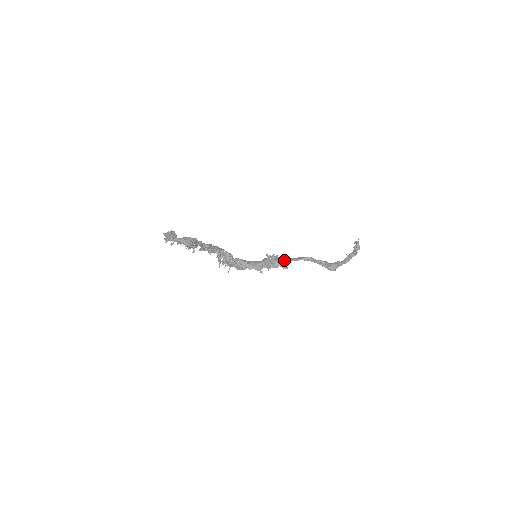
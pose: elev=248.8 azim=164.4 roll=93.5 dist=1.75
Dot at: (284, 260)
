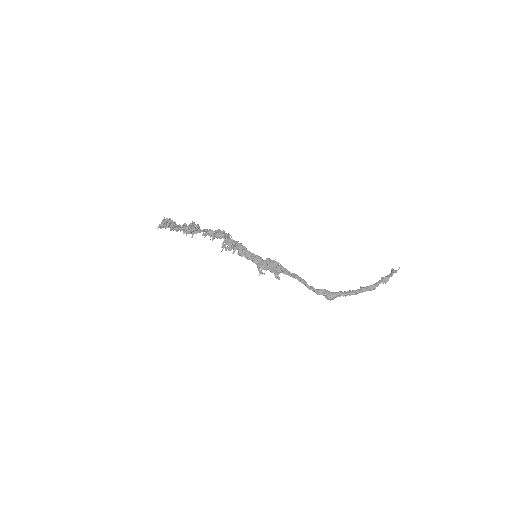
Dot at: (276, 273)
